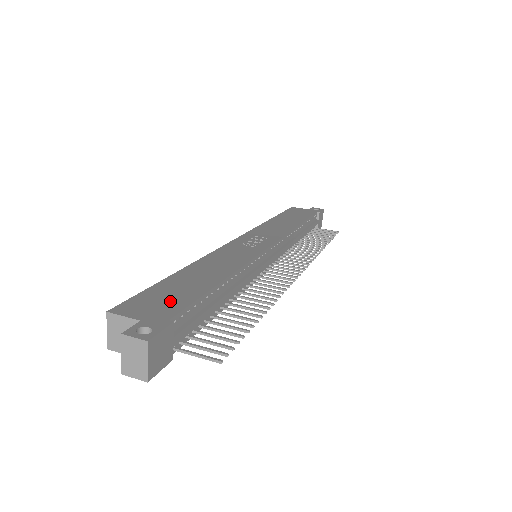
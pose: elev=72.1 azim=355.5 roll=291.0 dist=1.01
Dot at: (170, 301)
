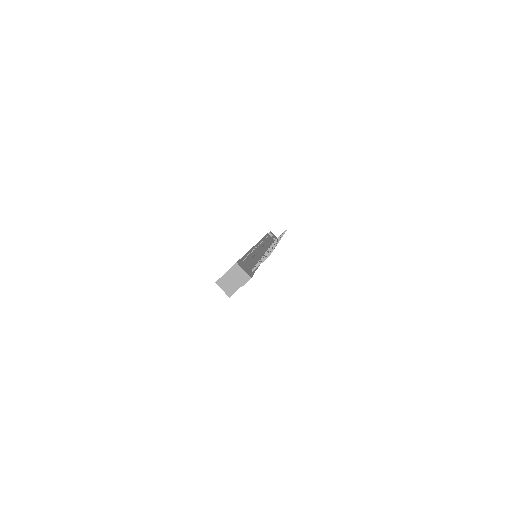
Dot at: occluded
